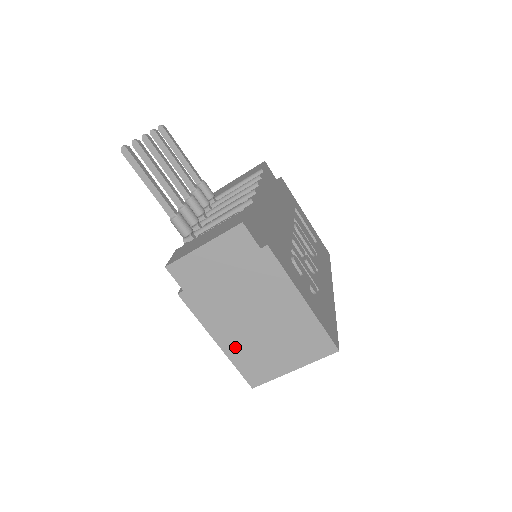
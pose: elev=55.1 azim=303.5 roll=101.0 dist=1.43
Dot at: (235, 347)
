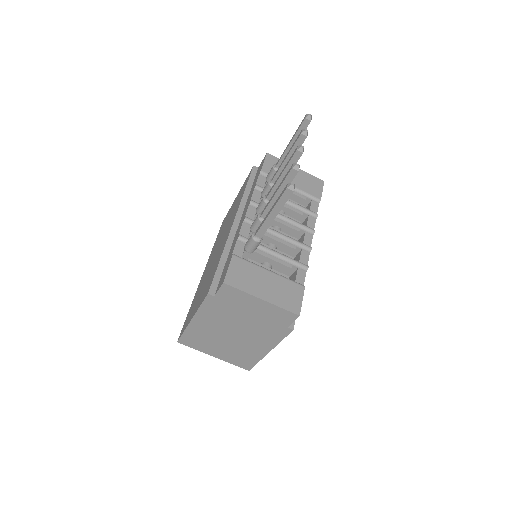
Dot at: (199, 329)
